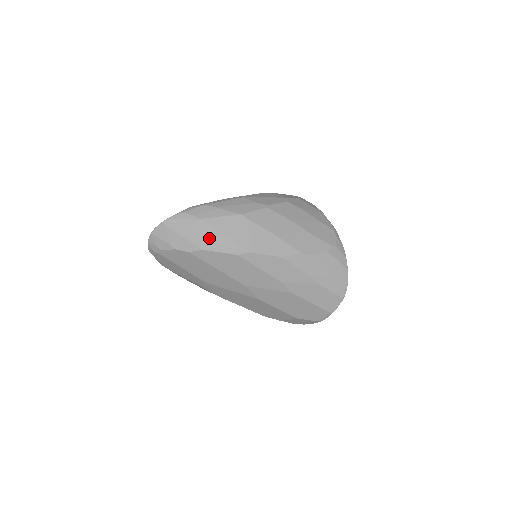
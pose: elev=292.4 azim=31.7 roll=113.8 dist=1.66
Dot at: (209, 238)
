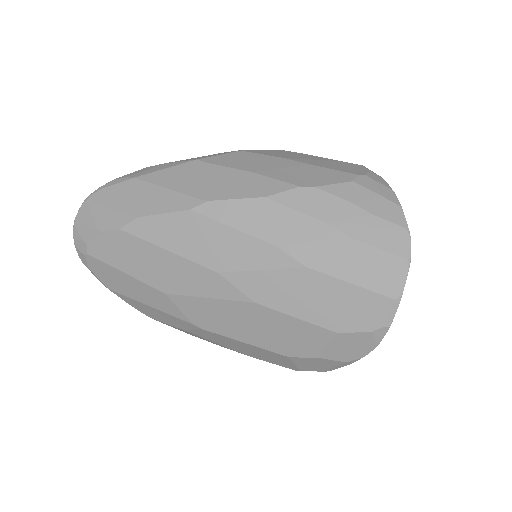
Dot at: (147, 198)
